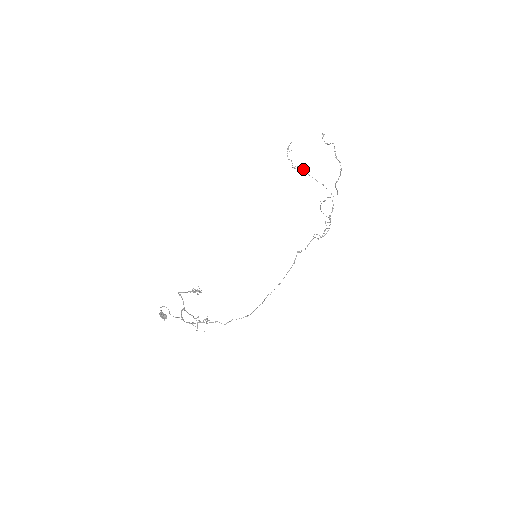
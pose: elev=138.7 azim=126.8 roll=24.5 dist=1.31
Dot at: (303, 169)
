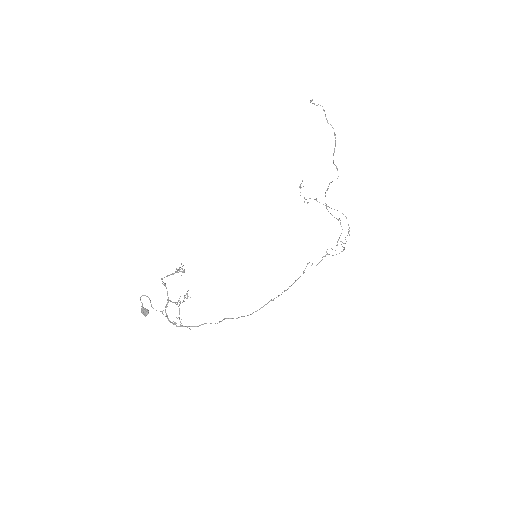
Dot at: (315, 199)
